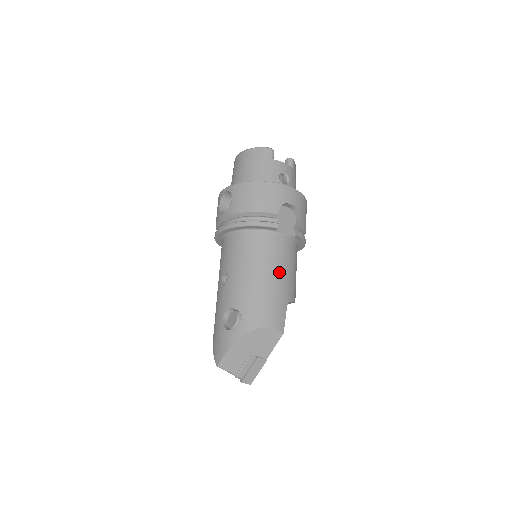
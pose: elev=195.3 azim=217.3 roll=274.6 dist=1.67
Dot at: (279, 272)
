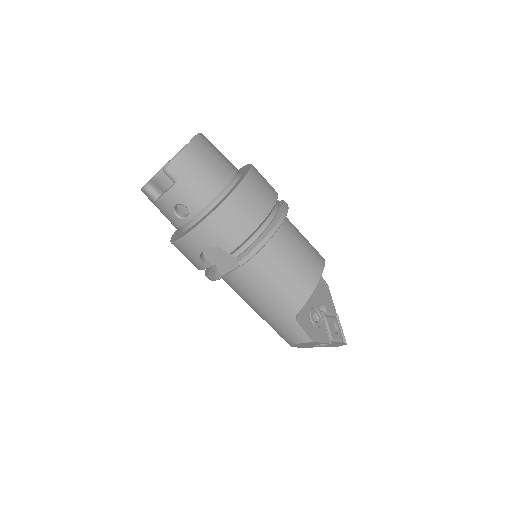
Dot at: (262, 303)
